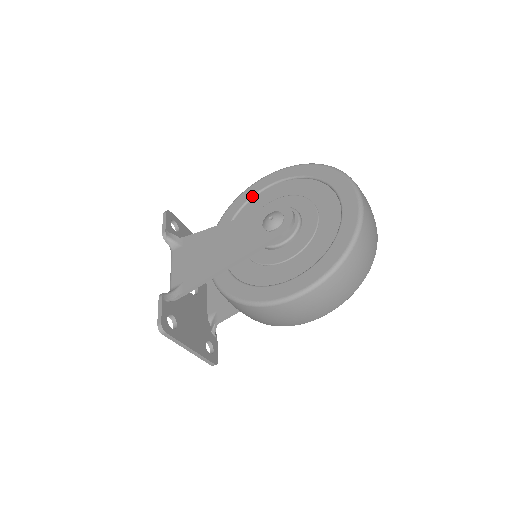
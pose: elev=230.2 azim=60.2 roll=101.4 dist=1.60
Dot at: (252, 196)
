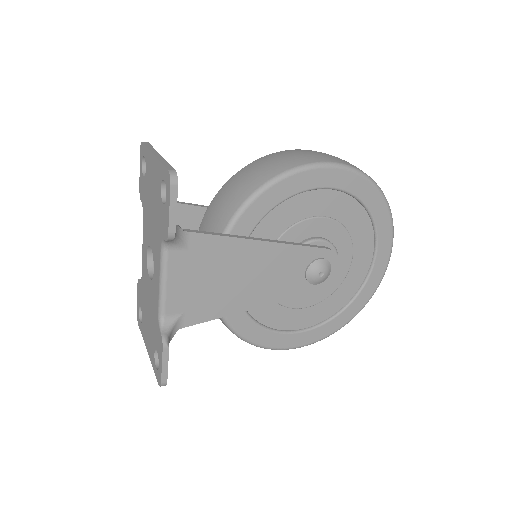
Dot at: (299, 193)
